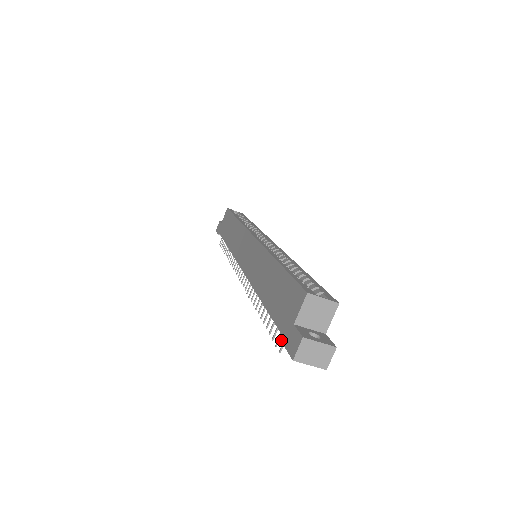
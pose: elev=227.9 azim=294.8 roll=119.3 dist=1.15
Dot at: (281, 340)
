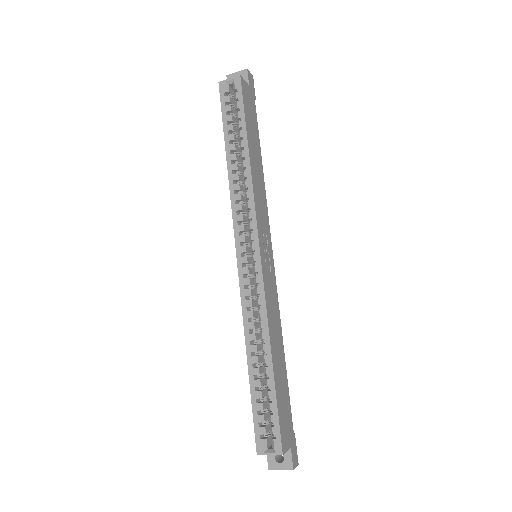
Dot at: occluded
